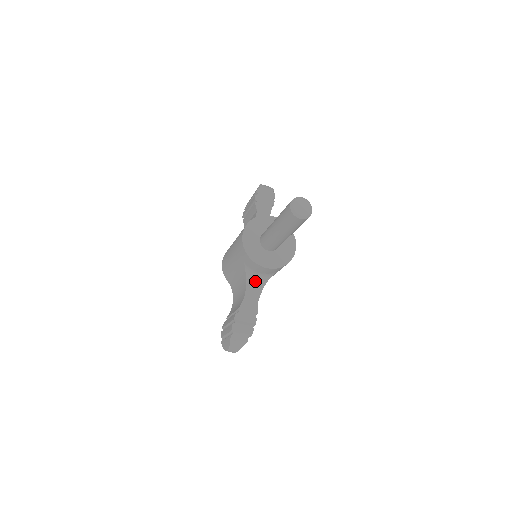
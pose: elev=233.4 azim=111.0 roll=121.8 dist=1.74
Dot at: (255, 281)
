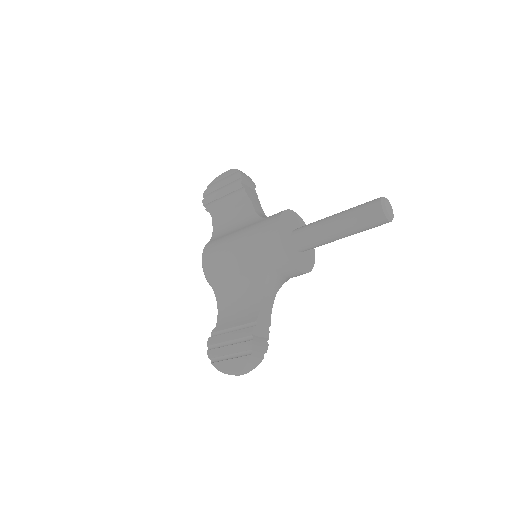
Dot at: (272, 287)
